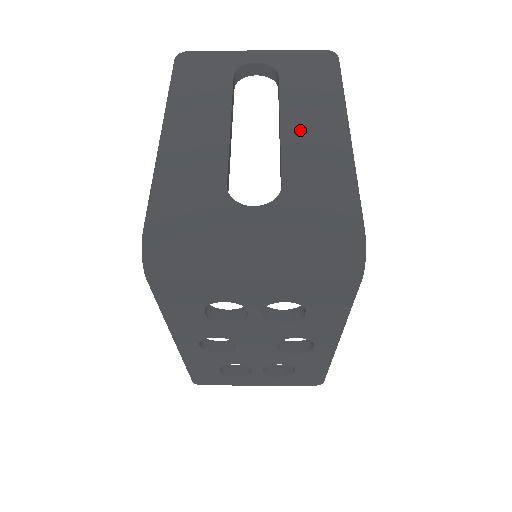
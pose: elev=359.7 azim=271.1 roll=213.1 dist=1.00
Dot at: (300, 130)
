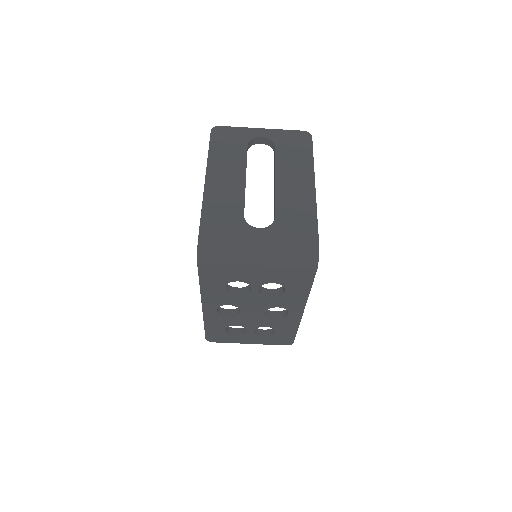
Dot at: (287, 184)
